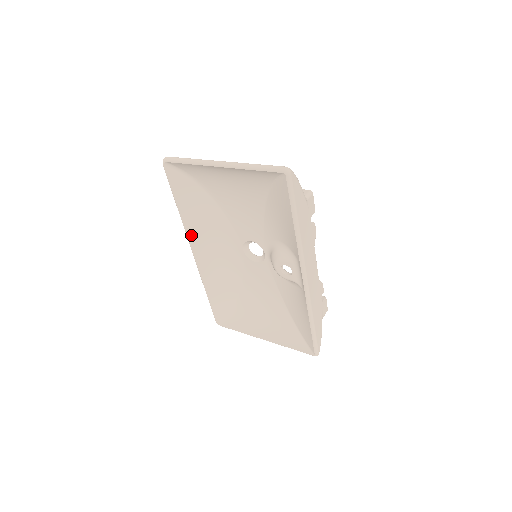
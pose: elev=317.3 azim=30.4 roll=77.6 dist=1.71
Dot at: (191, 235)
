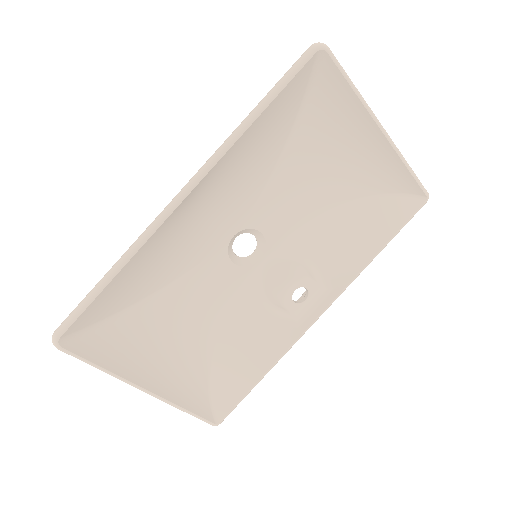
Dot at: (216, 167)
